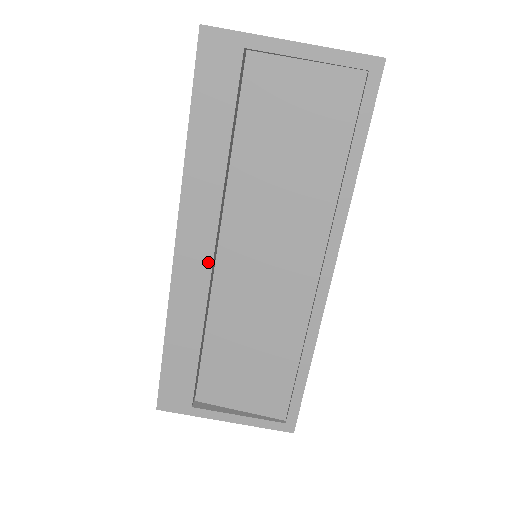
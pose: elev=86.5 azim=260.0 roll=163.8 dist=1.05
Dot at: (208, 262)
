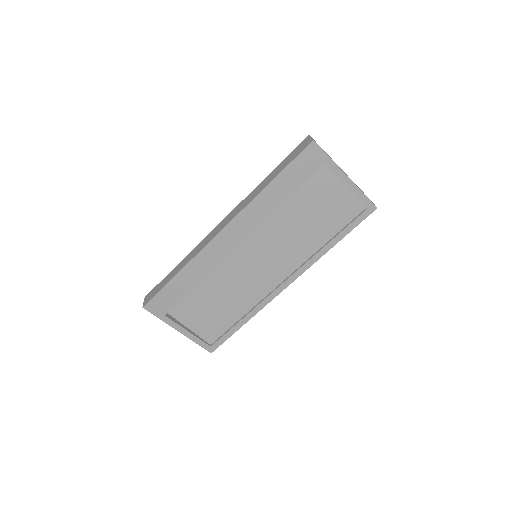
Dot at: (233, 248)
